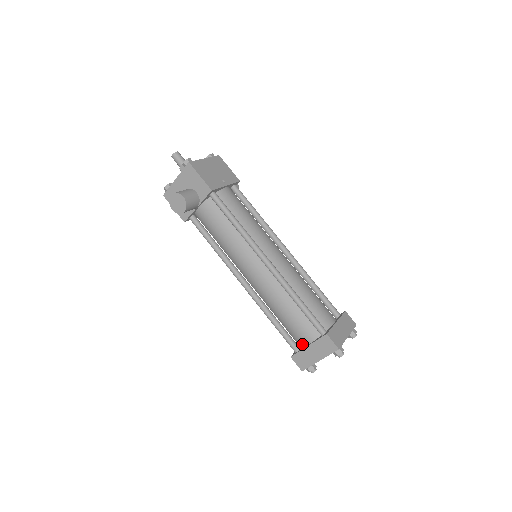
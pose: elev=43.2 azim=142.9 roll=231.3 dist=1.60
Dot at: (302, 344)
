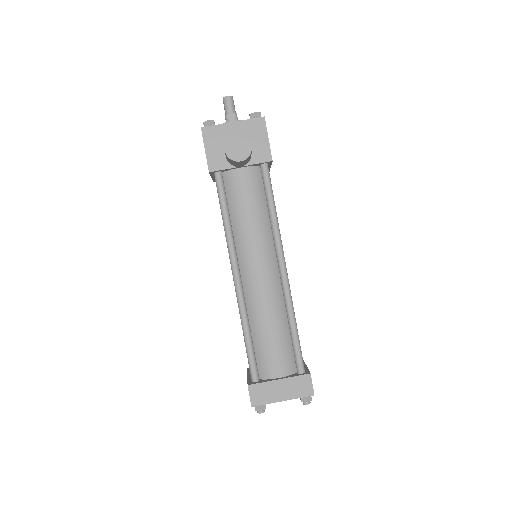
Dot at: (268, 375)
